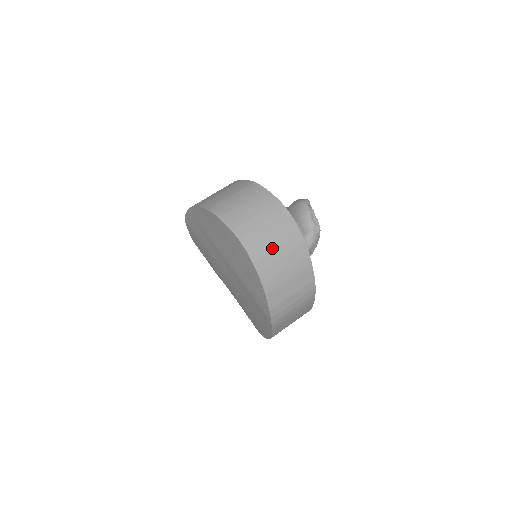
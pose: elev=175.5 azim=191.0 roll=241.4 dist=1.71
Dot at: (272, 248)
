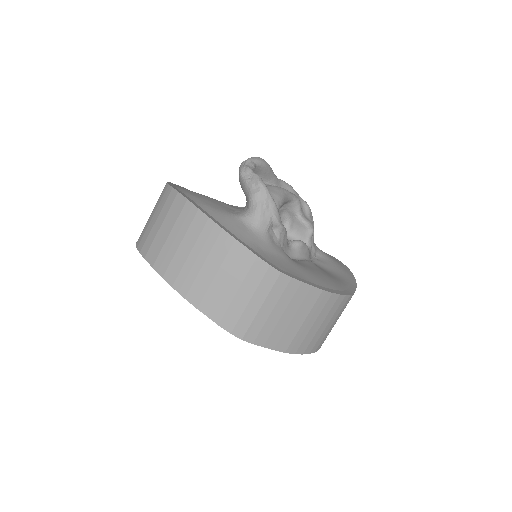
Dot at: (175, 248)
